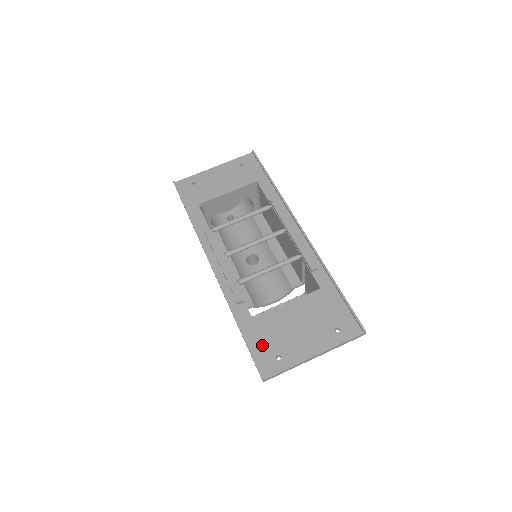
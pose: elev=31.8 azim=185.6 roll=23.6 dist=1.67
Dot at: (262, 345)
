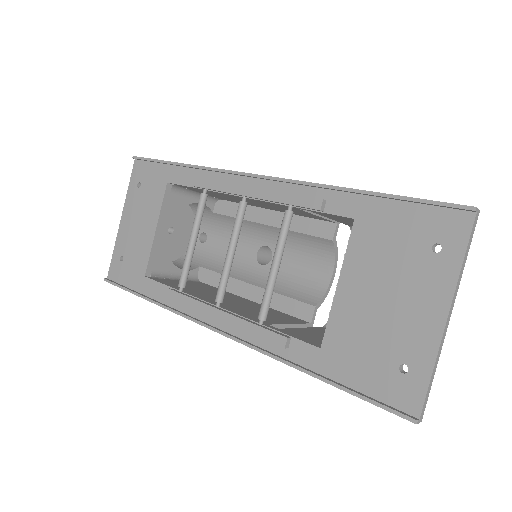
Dot at: (366, 373)
